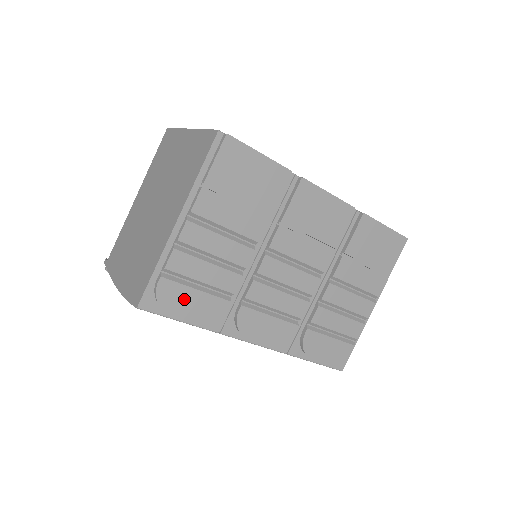
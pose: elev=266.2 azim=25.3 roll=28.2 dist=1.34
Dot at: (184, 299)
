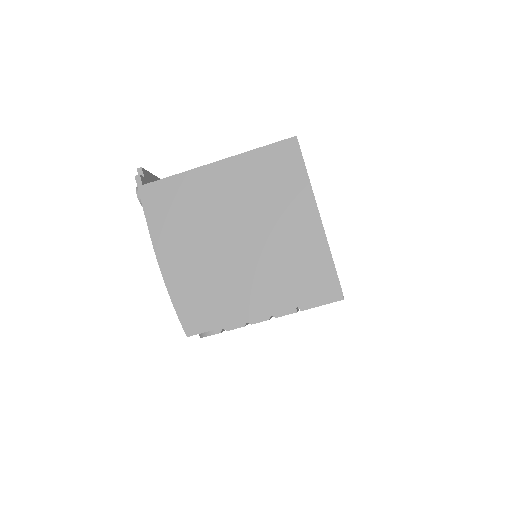
Dot at: occluded
